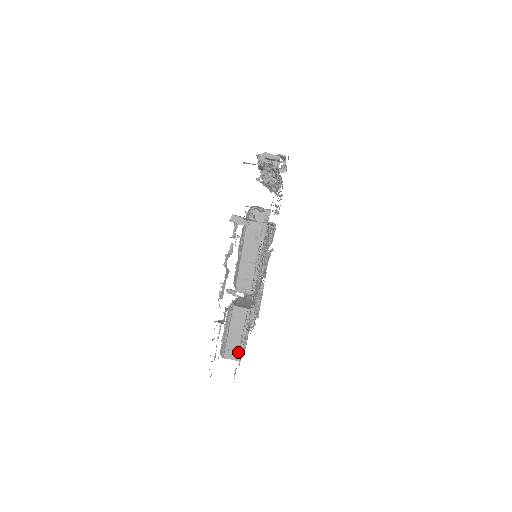
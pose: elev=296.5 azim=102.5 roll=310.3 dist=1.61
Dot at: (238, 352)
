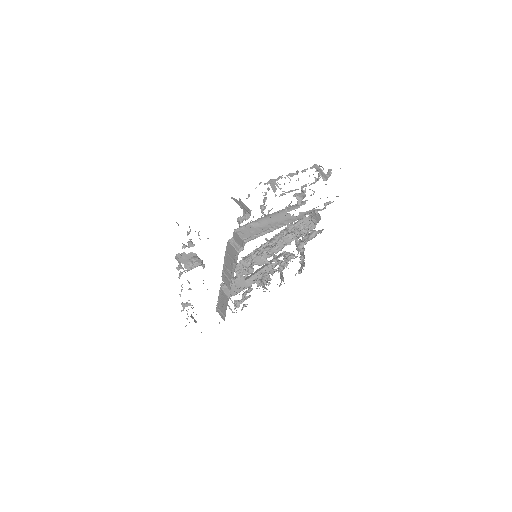
Dot at: (223, 315)
